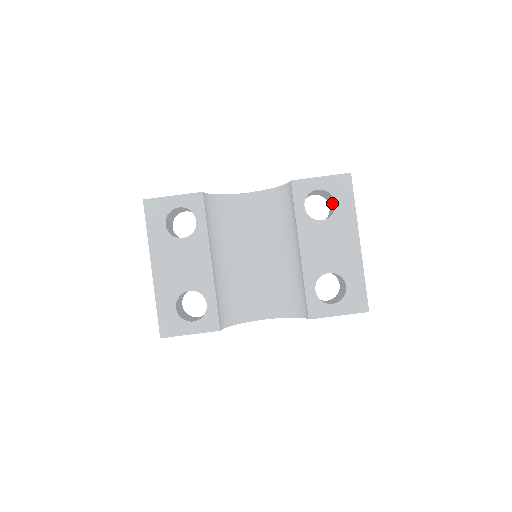
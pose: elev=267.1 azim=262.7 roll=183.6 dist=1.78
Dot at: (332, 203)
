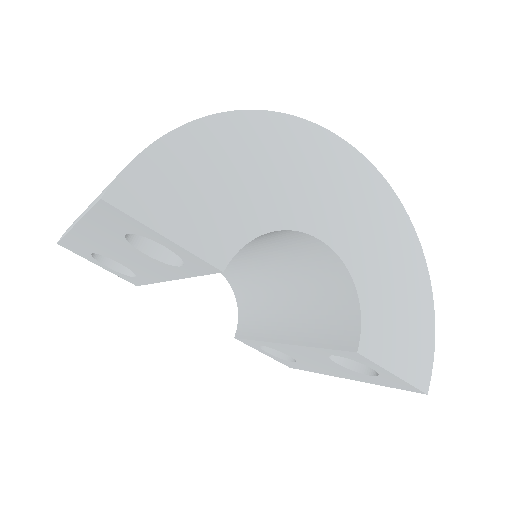
Dot at: occluded
